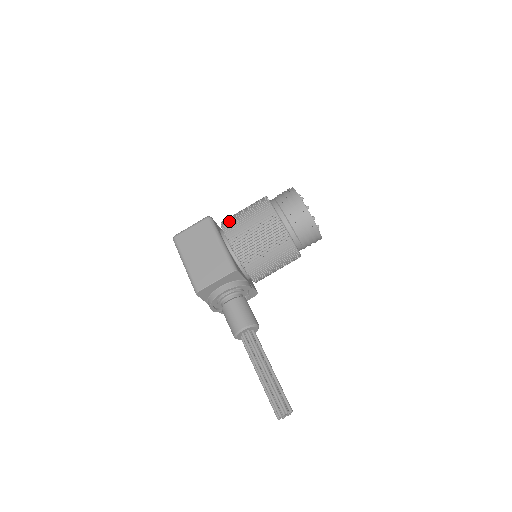
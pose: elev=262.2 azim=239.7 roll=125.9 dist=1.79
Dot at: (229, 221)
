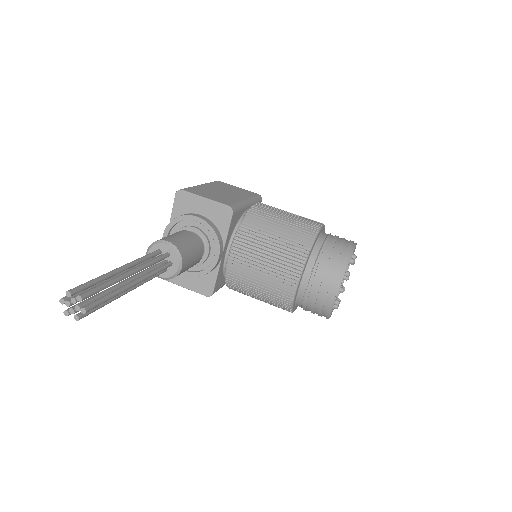
Dot at: occluded
